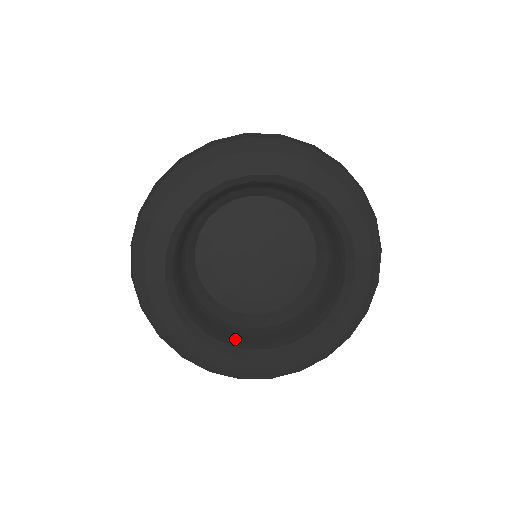
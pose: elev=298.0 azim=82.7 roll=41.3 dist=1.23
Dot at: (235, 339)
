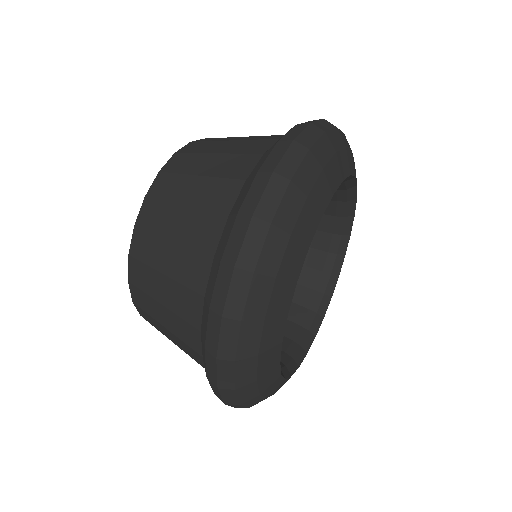
Dot at: occluded
